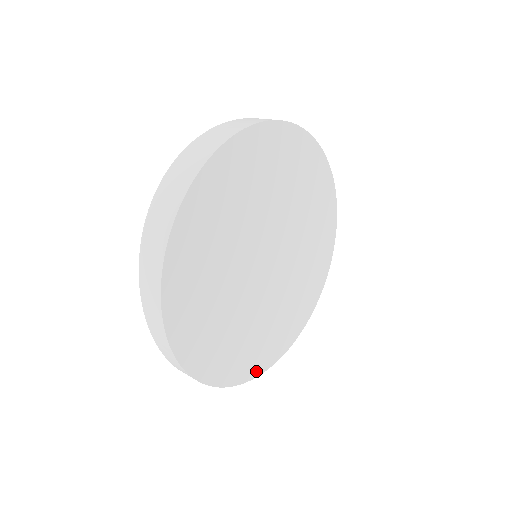
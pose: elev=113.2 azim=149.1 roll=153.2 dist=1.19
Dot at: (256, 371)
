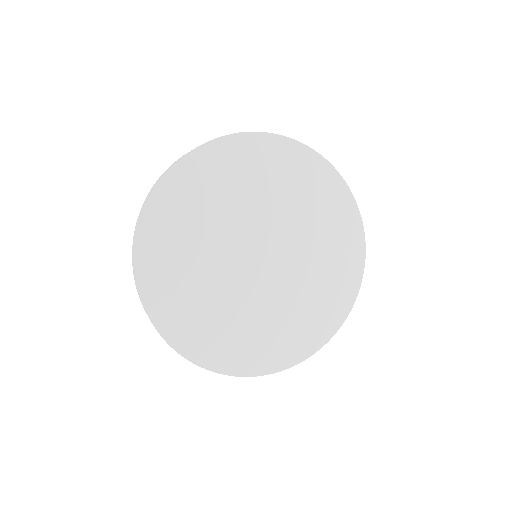
Dot at: (220, 366)
